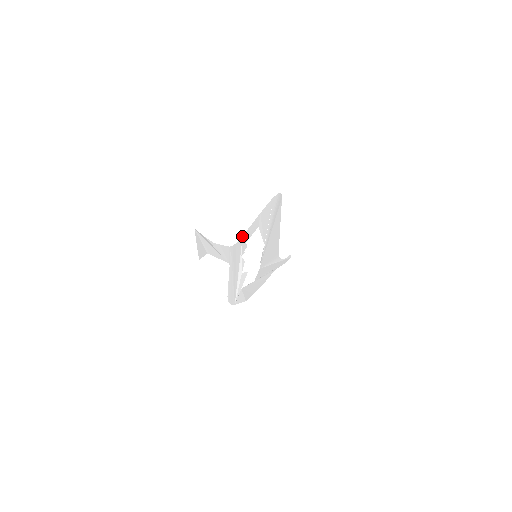
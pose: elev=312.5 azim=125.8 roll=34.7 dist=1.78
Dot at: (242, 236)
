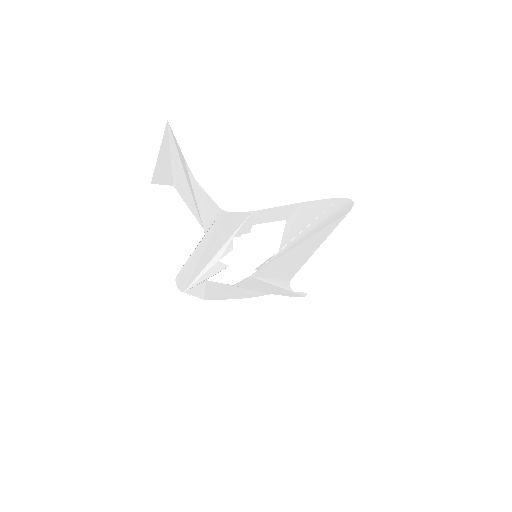
Dot at: occluded
